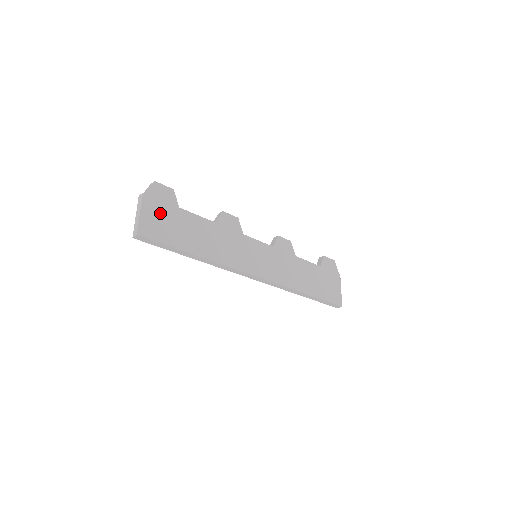
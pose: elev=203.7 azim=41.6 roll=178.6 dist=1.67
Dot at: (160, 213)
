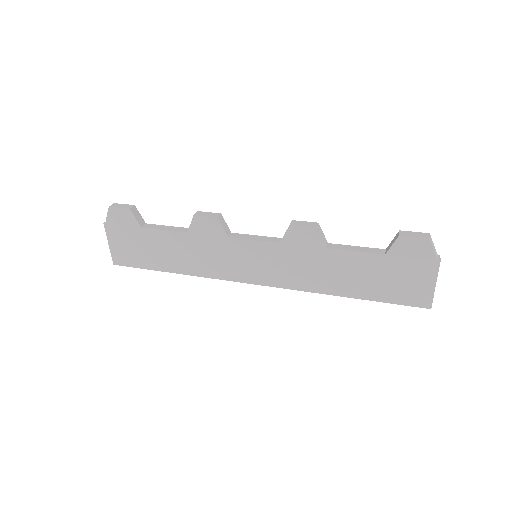
Dot at: (125, 239)
